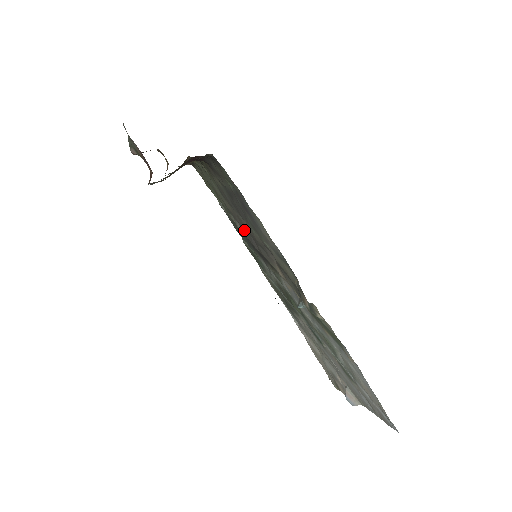
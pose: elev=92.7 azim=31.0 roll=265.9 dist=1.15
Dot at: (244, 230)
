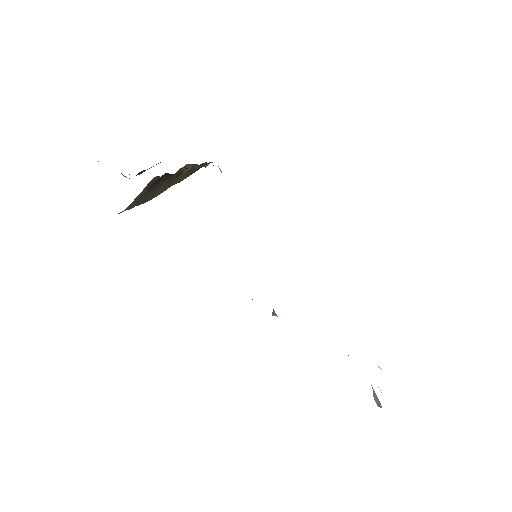
Dot at: occluded
